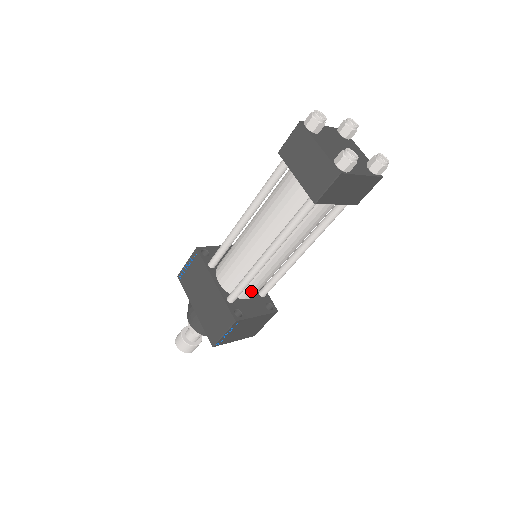
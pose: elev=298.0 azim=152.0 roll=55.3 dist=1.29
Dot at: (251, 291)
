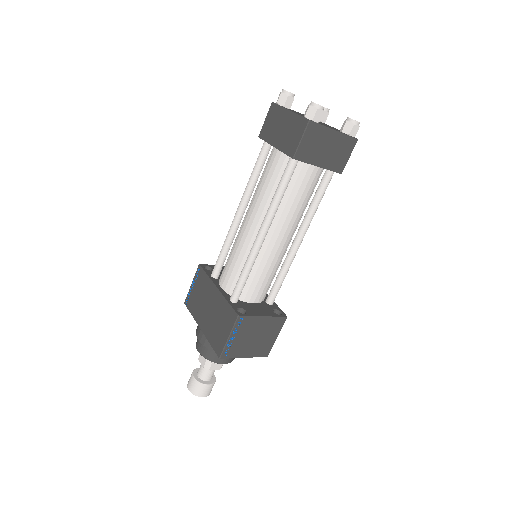
Dot at: (254, 291)
